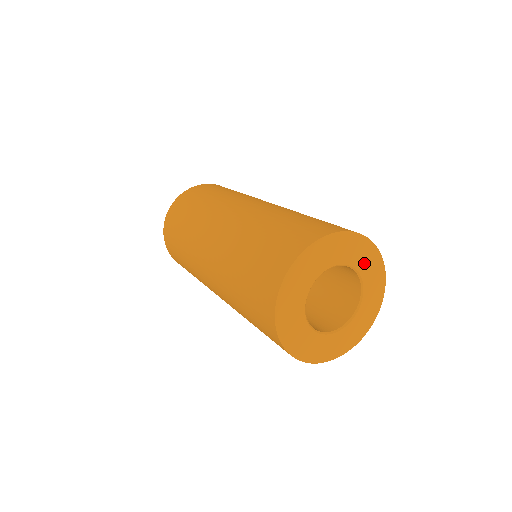
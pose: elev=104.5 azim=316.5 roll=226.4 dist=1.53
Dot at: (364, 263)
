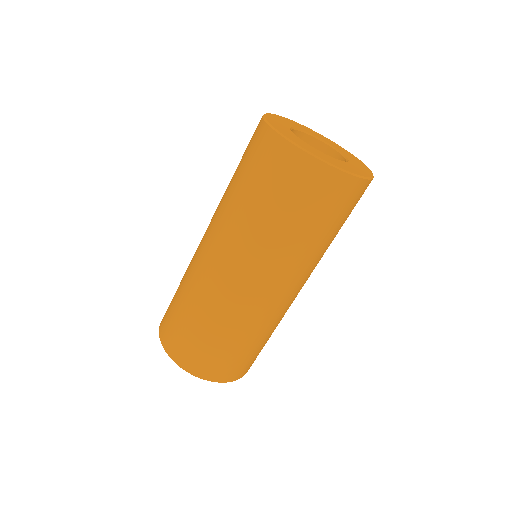
Dot at: (326, 141)
